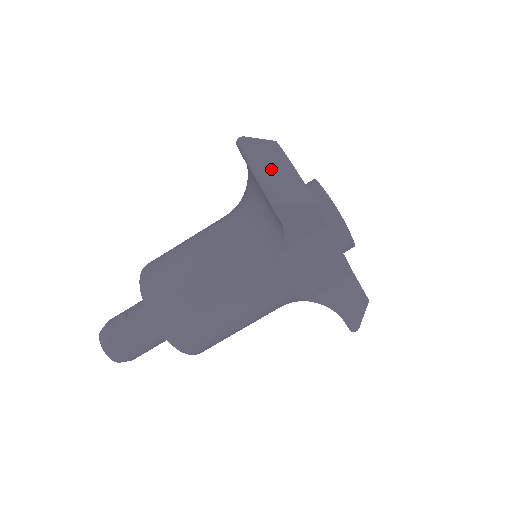
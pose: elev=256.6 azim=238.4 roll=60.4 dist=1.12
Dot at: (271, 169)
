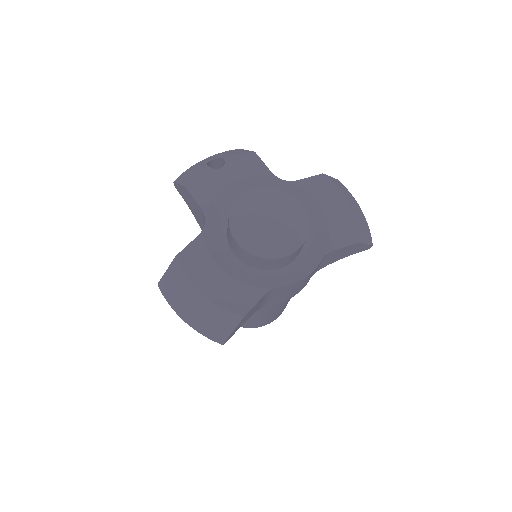
Dot at: (196, 319)
